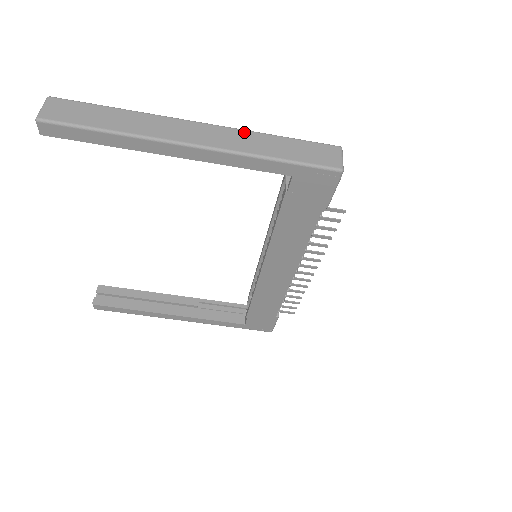
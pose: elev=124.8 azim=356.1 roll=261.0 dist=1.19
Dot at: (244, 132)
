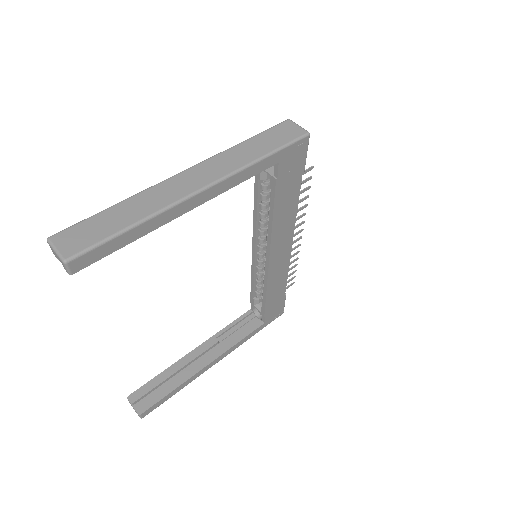
Dot at: (222, 154)
